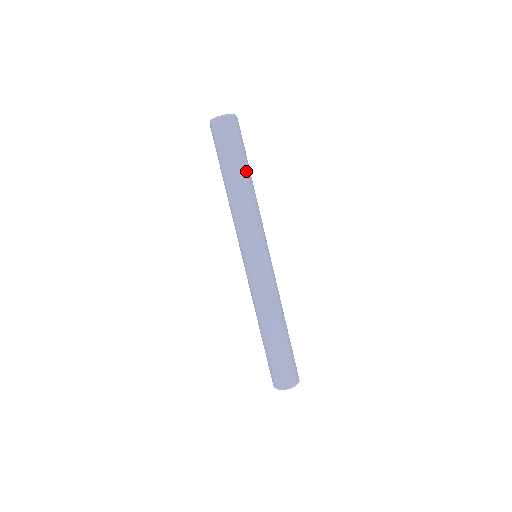
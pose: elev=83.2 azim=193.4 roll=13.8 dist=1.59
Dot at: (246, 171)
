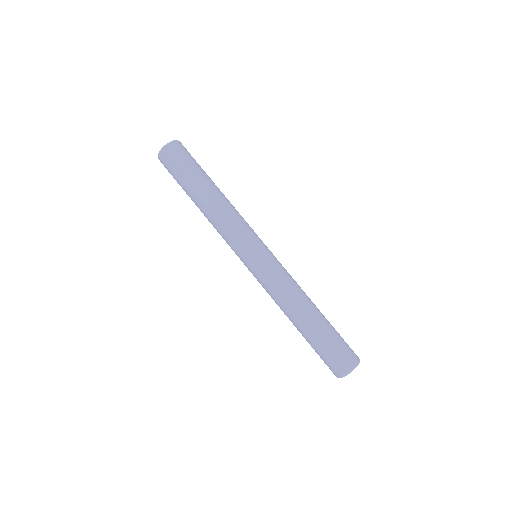
Dot at: (211, 182)
